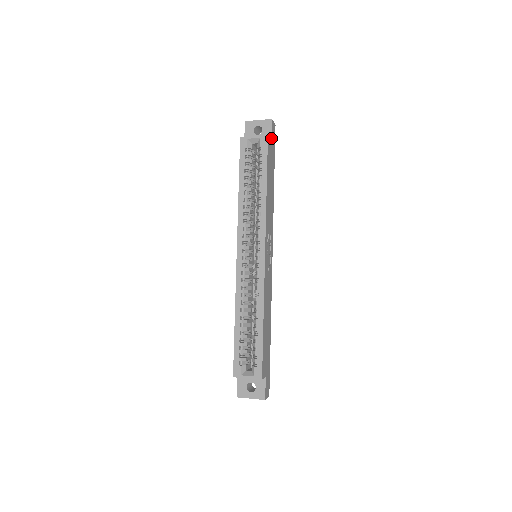
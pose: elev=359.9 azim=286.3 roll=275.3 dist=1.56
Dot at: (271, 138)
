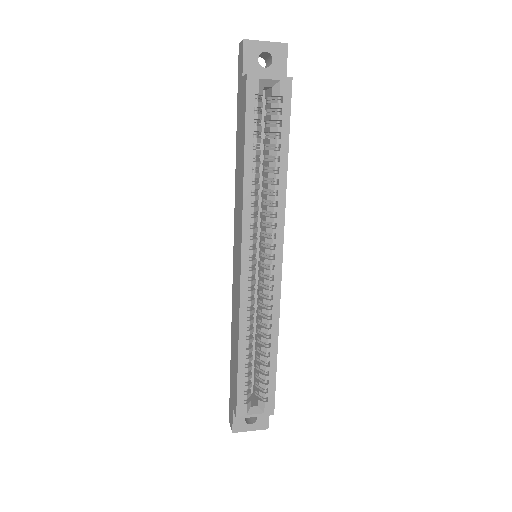
Dot at: occluded
